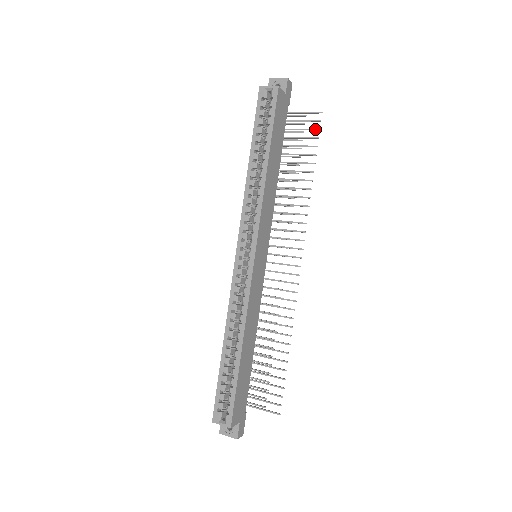
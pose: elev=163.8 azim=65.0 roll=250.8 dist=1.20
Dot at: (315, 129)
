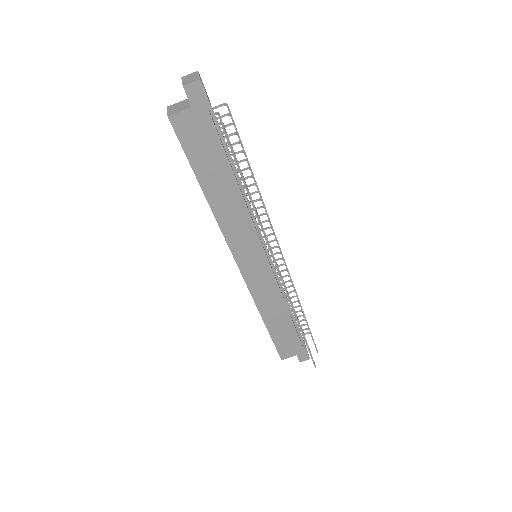
Dot at: occluded
